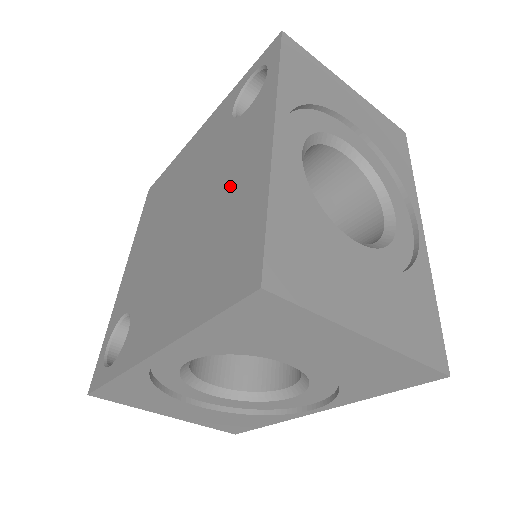
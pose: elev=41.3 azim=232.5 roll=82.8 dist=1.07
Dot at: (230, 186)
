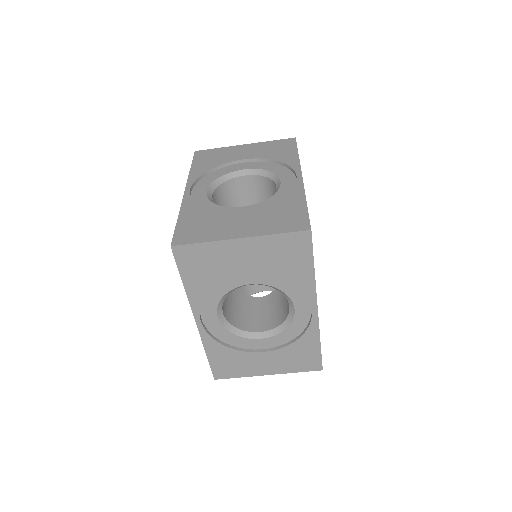
Dot at: occluded
